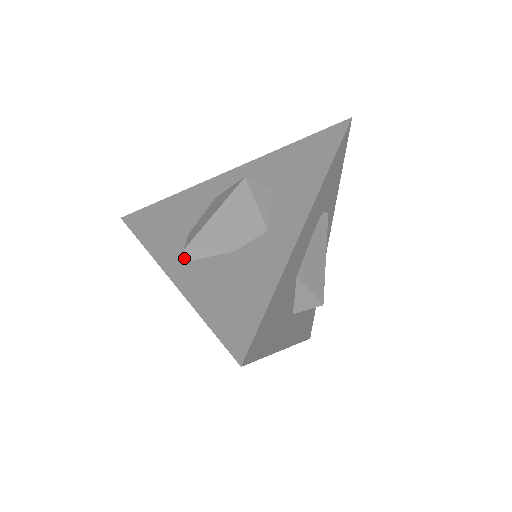
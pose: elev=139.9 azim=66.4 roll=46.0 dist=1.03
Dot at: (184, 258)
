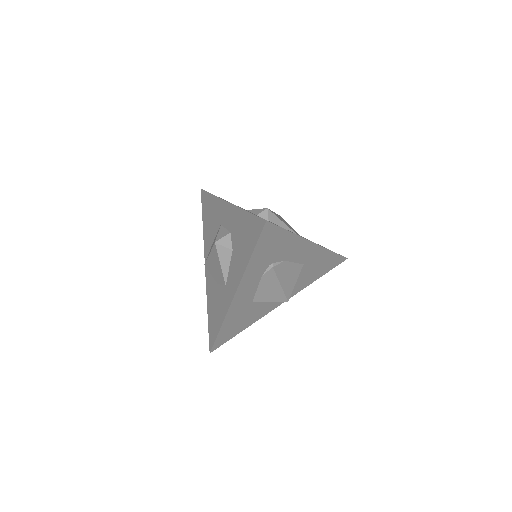
Dot at: occluded
